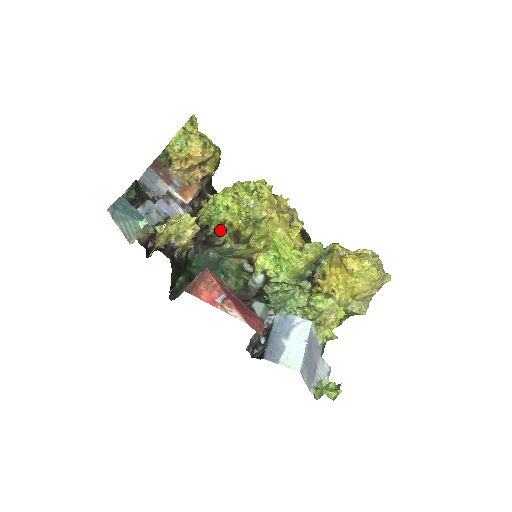
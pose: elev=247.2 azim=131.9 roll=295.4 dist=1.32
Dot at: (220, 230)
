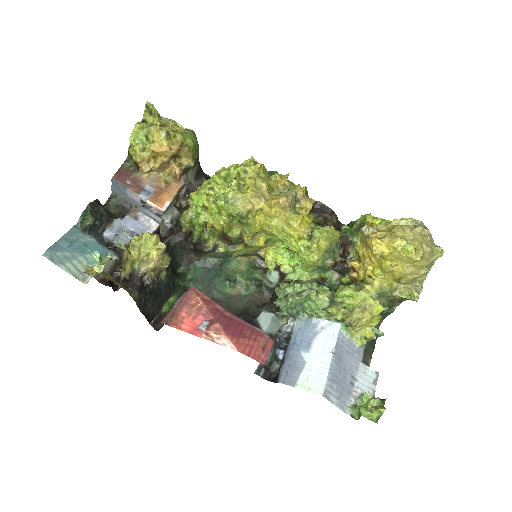
Dot at: (203, 236)
